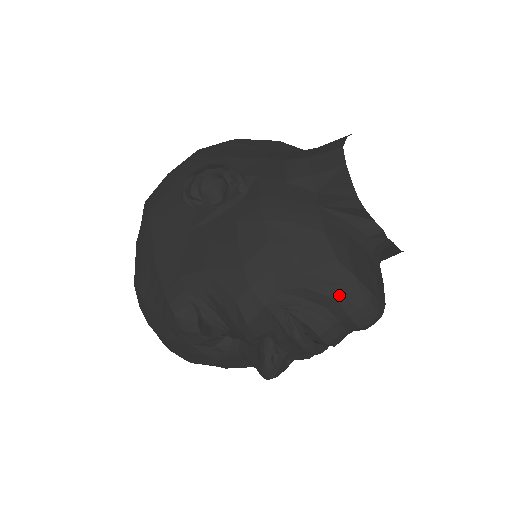
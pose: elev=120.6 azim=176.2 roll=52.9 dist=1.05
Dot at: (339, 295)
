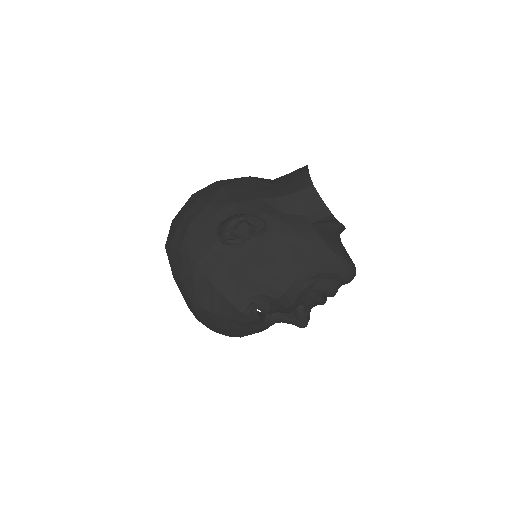
Dot at: (338, 270)
